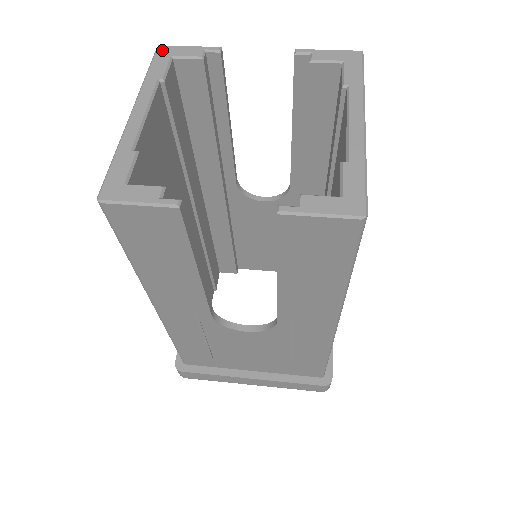
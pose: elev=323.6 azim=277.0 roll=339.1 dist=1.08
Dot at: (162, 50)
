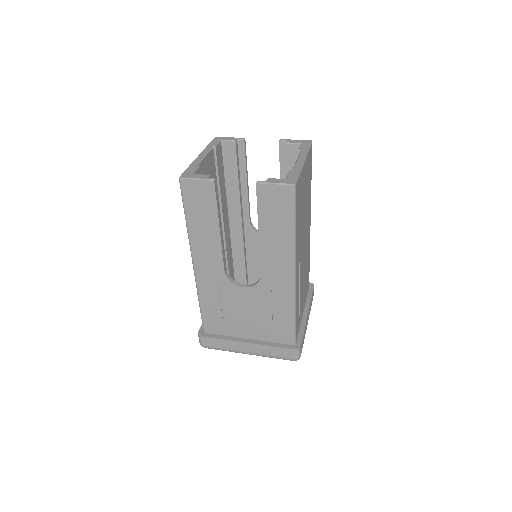
Dot at: (217, 138)
